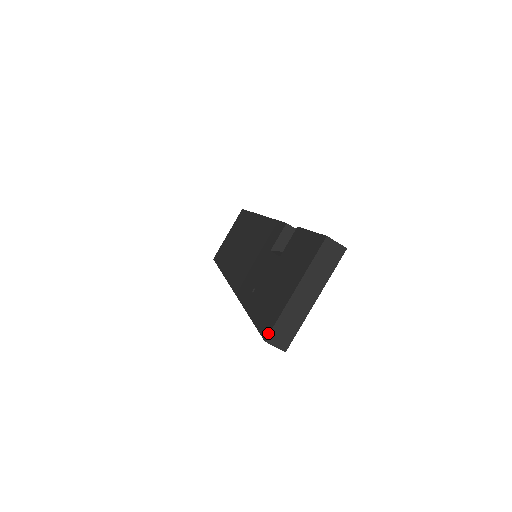
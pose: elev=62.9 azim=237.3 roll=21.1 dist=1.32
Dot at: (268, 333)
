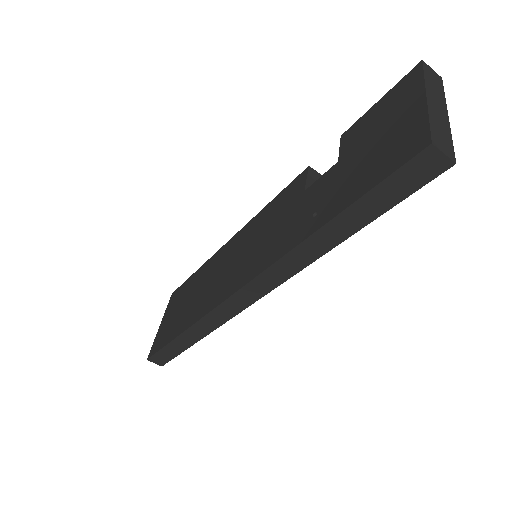
Dot at: (428, 137)
